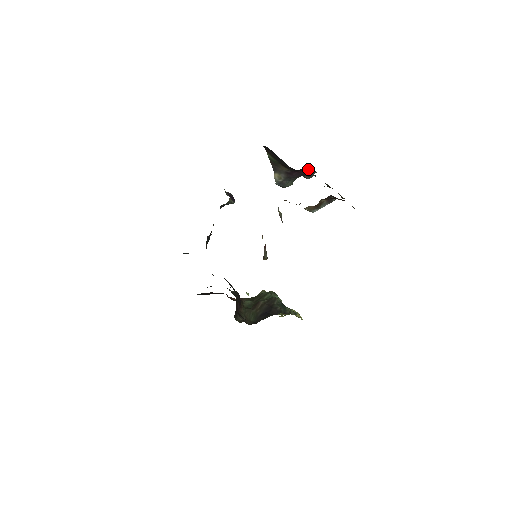
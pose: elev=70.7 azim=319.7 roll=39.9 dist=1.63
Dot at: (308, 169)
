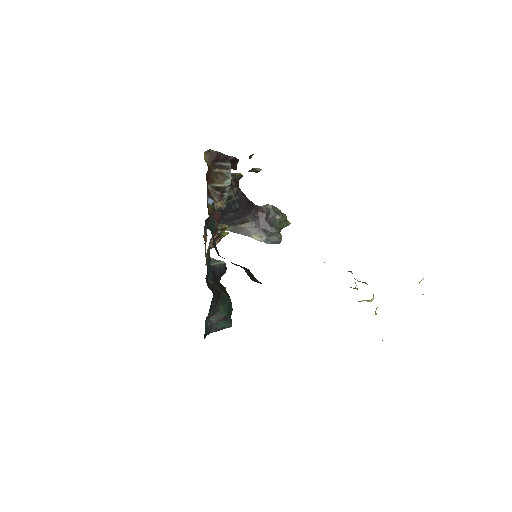
Dot at: (261, 209)
